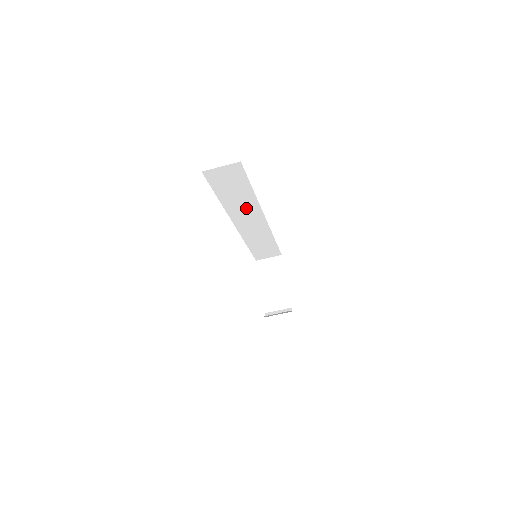
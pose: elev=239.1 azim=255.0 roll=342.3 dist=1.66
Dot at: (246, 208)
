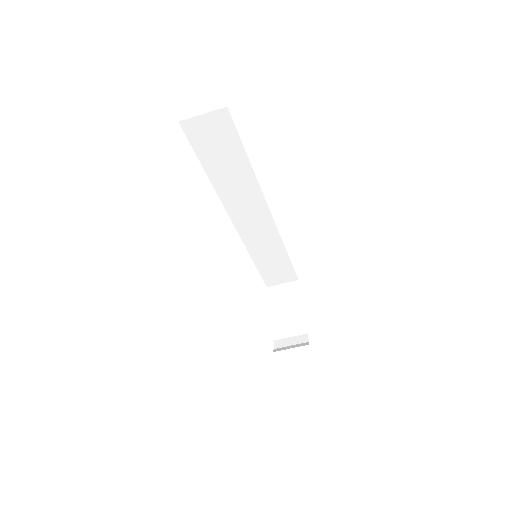
Dot at: (244, 193)
